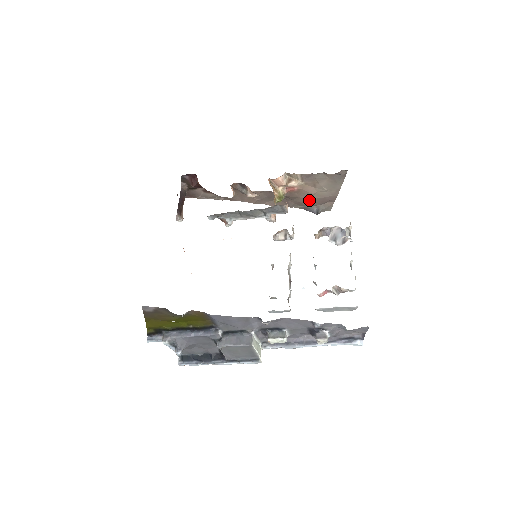
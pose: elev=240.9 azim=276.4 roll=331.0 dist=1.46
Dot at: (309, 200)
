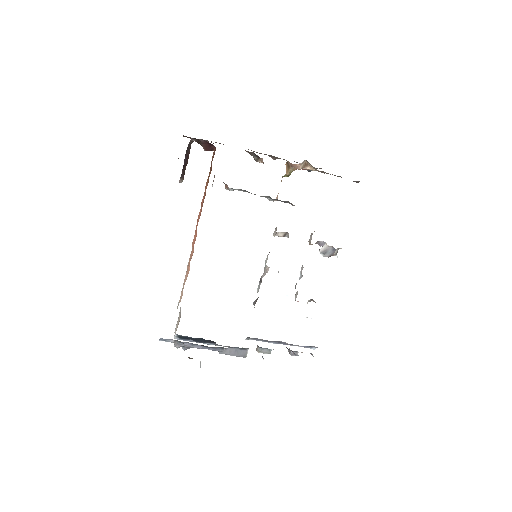
Dot at: occluded
